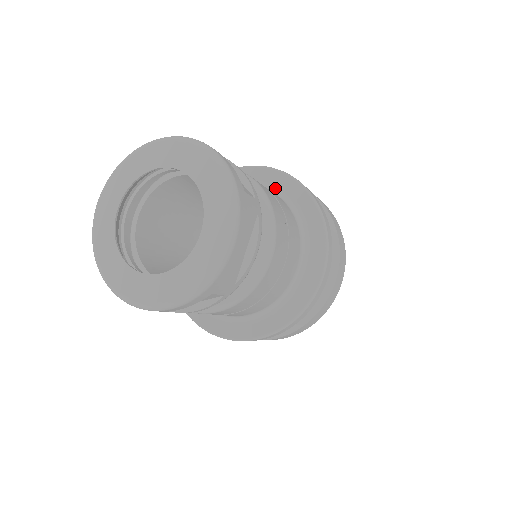
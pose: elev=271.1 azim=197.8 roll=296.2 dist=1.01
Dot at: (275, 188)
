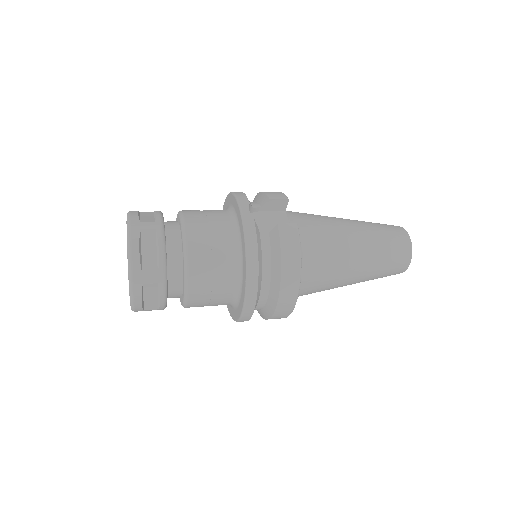
Dot at: (239, 230)
